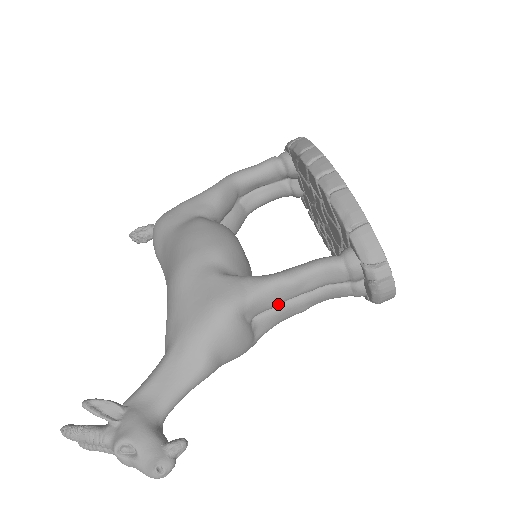
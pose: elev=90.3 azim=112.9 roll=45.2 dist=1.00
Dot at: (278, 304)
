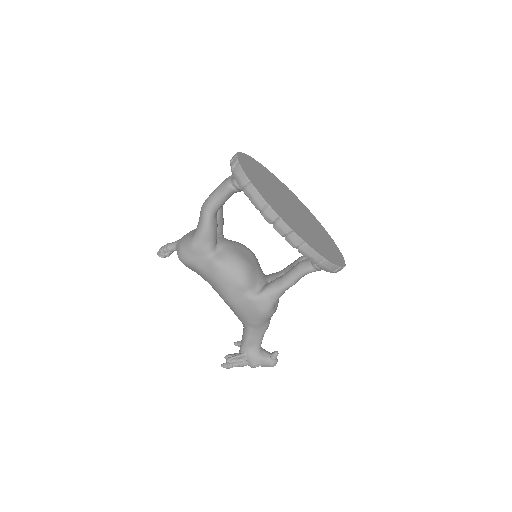
Dot at: occluded
